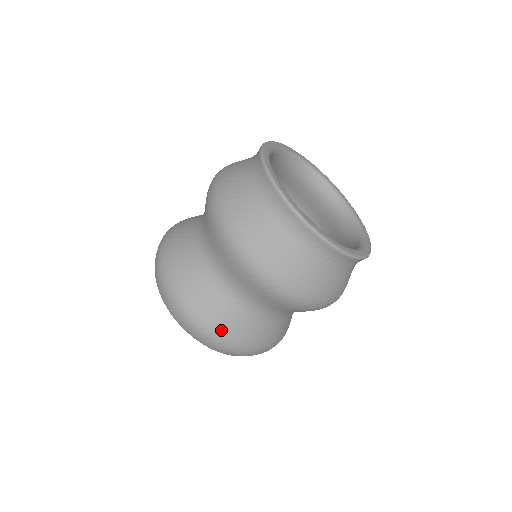
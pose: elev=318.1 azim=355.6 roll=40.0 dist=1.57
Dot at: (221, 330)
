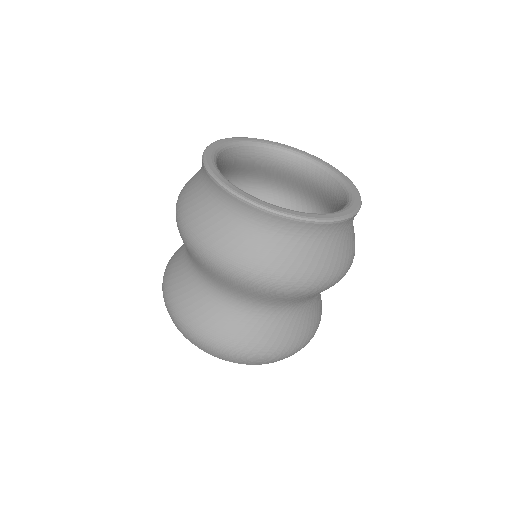
Dot at: (280, 346)
